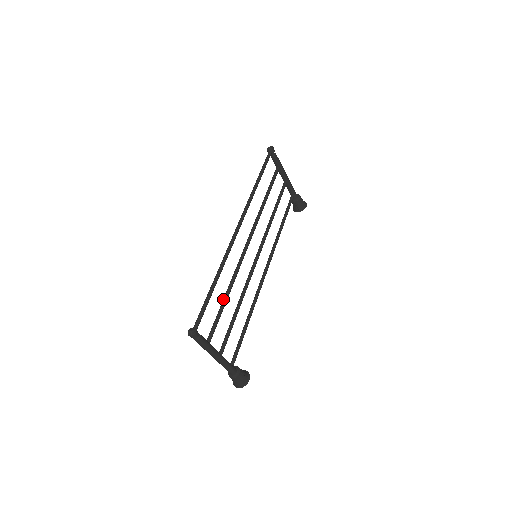
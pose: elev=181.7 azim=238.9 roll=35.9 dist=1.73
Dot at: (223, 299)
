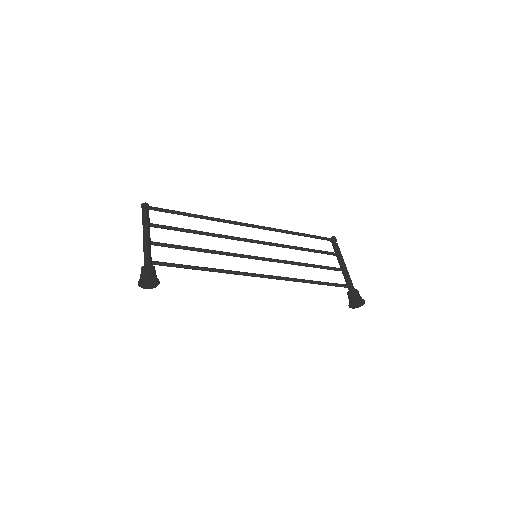
Dot at: (192, 231)
